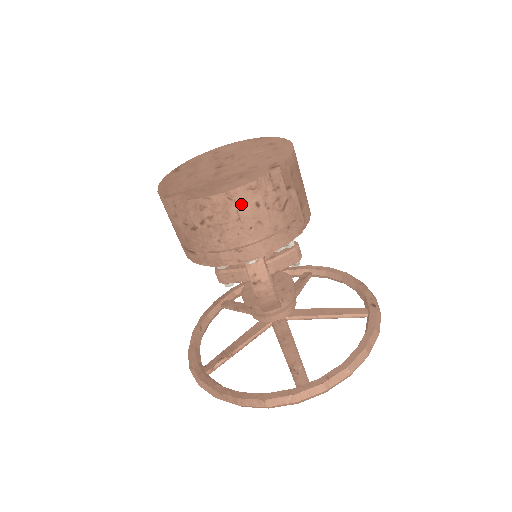
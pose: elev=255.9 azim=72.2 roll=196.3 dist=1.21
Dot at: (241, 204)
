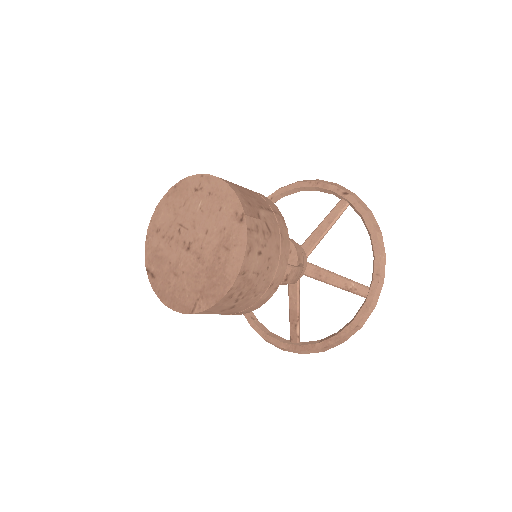
Dot at: (252, 266)
